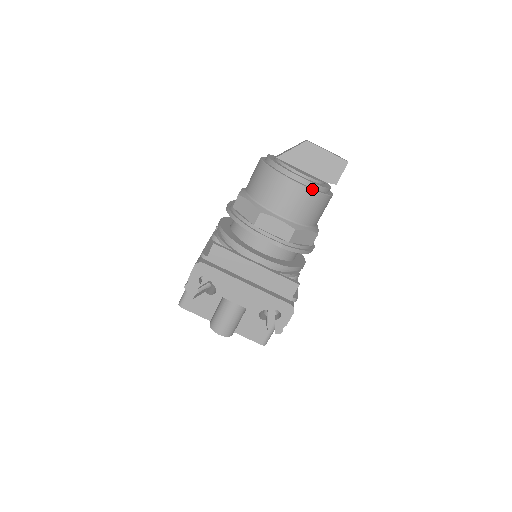
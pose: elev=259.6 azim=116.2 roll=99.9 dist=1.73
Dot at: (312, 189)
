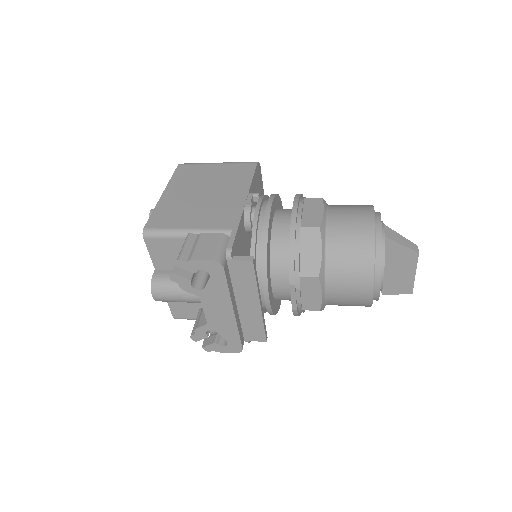
Dot at: occluded
